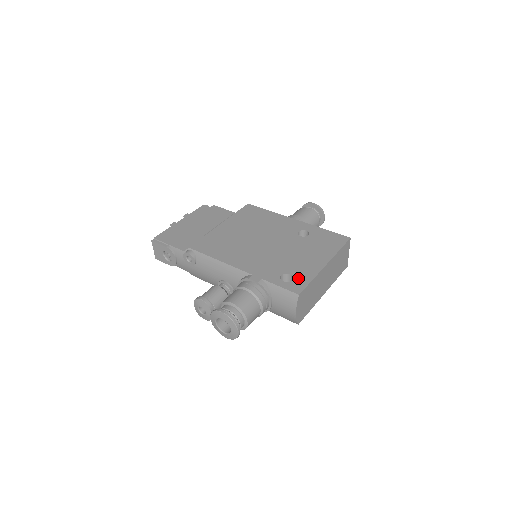
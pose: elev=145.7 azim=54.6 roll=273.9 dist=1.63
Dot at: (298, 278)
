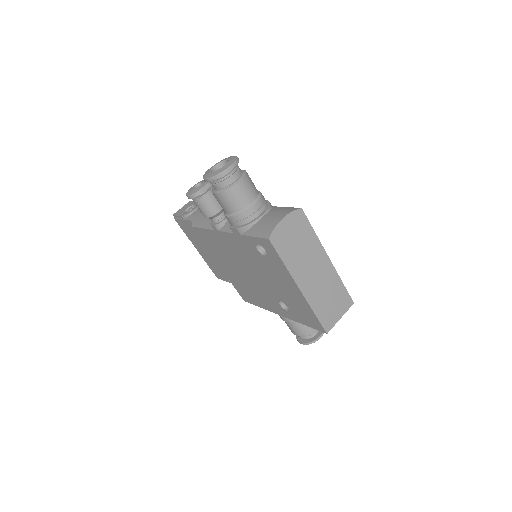
Dot at: occluded
